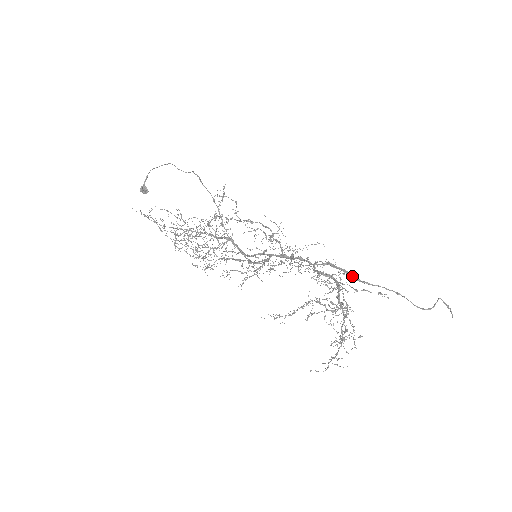
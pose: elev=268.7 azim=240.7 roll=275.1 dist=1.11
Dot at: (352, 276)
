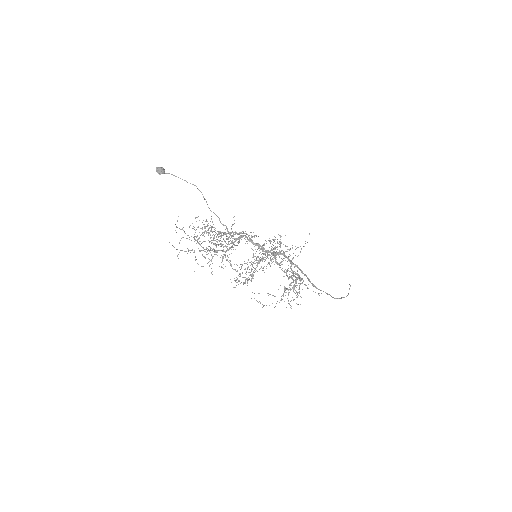
Dot at: occluded
